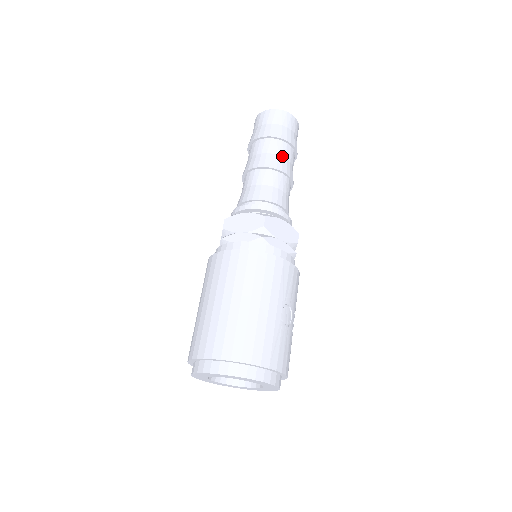
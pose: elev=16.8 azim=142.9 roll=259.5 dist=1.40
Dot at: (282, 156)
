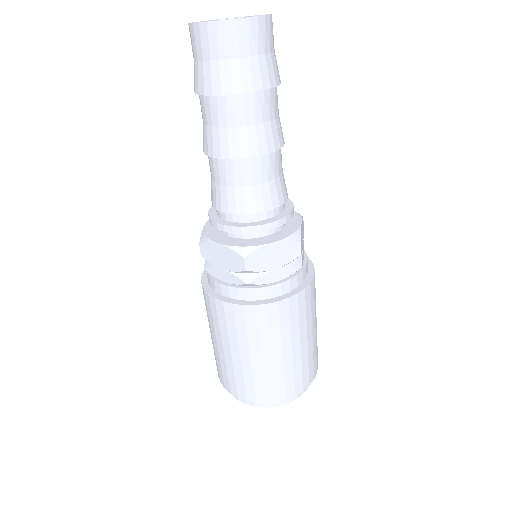
Dot at: (277, 116)
